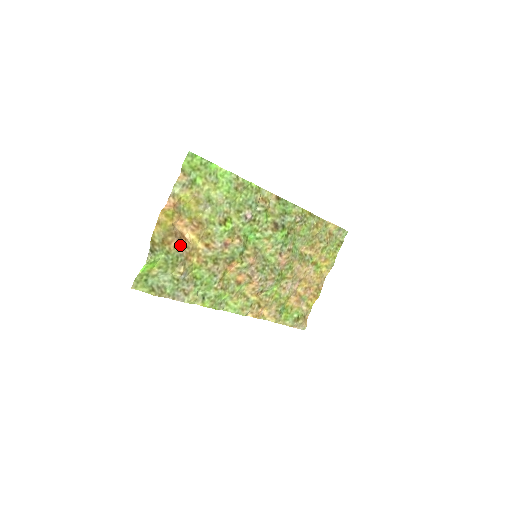
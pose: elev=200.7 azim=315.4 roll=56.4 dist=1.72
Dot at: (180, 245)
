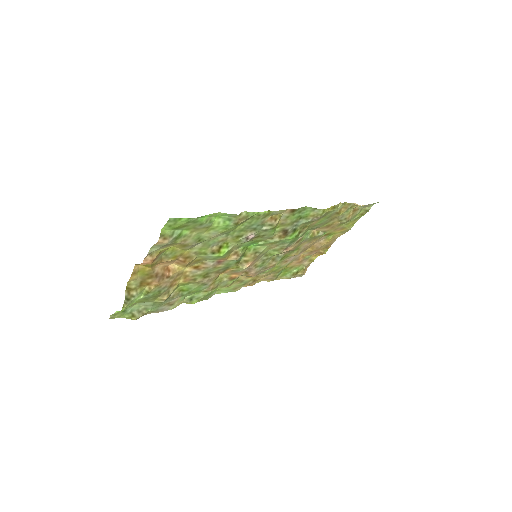
Dot at: (162, 281)
